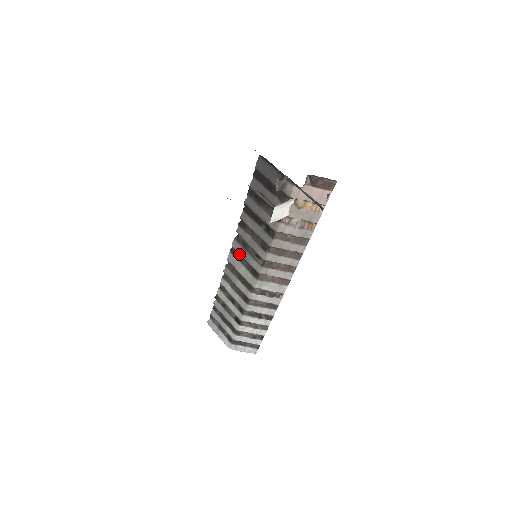
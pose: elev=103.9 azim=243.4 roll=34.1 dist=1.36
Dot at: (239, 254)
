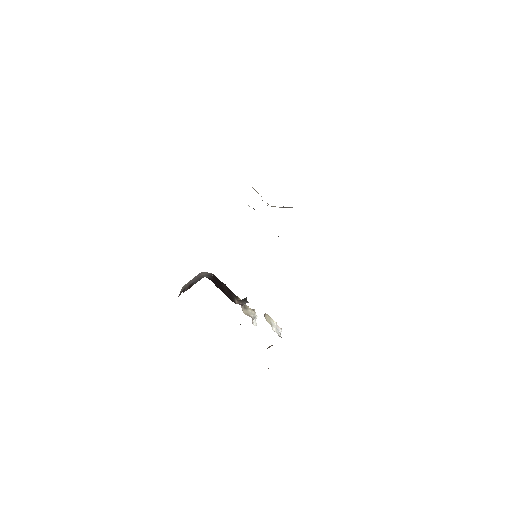
Dot at: occluded
